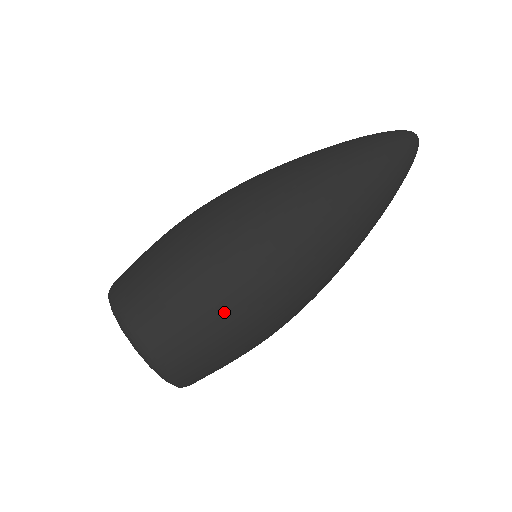
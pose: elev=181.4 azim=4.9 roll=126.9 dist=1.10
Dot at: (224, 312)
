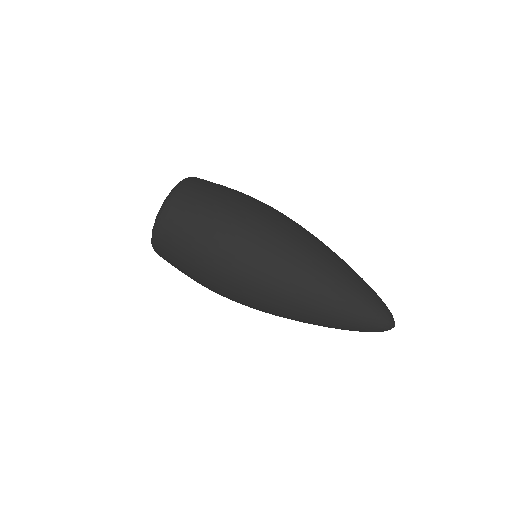
Dot at: (196, 281)
